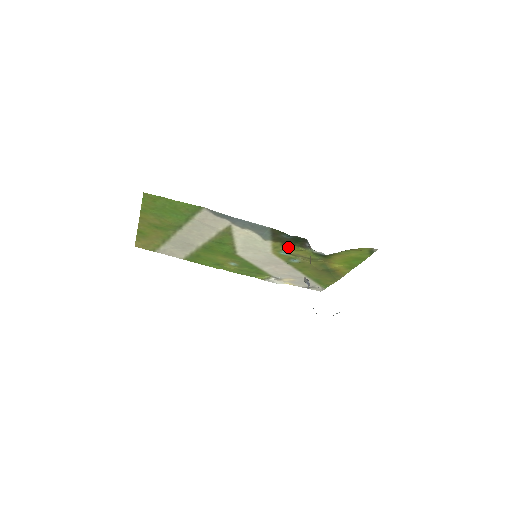
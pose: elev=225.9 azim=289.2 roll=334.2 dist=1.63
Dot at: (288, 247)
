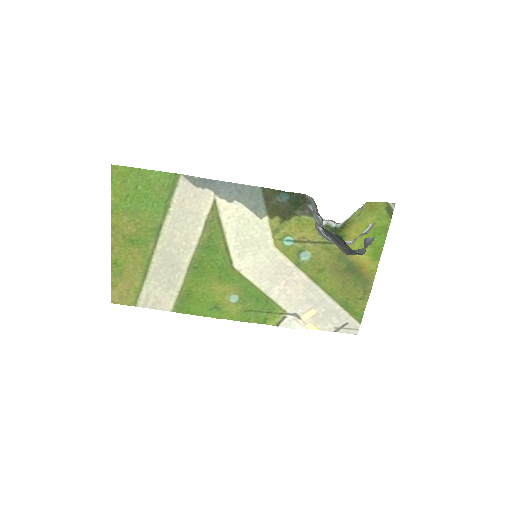
Dot at: (290, 224)
